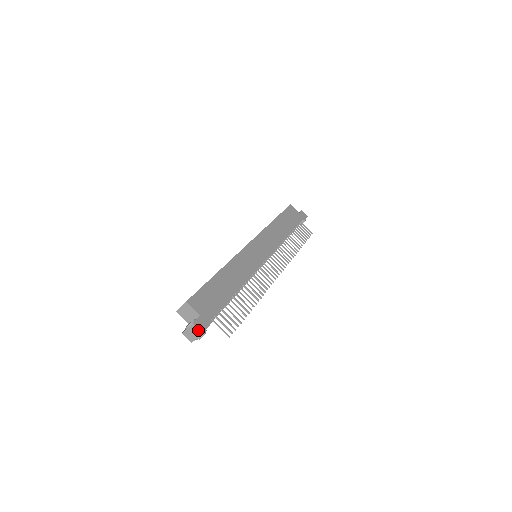
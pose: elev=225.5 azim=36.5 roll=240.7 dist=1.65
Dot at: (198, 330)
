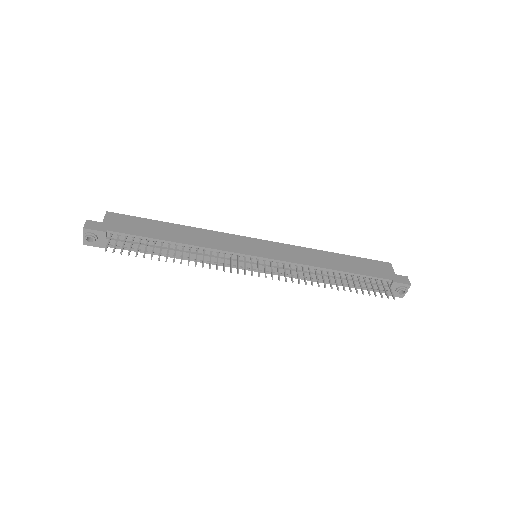
Dot at: (84, 226)
